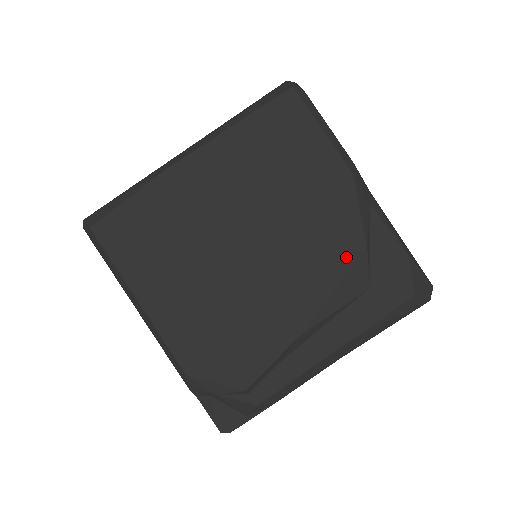
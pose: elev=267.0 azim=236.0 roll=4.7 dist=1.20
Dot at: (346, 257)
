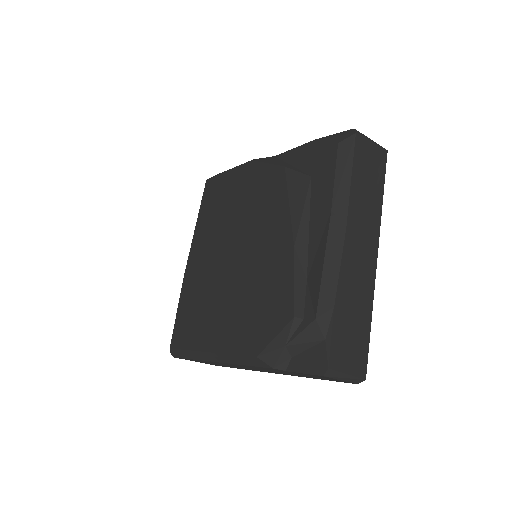
Dot at: (280, 185)
